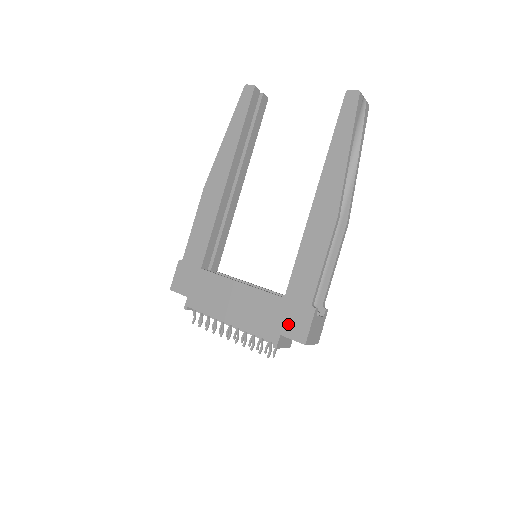
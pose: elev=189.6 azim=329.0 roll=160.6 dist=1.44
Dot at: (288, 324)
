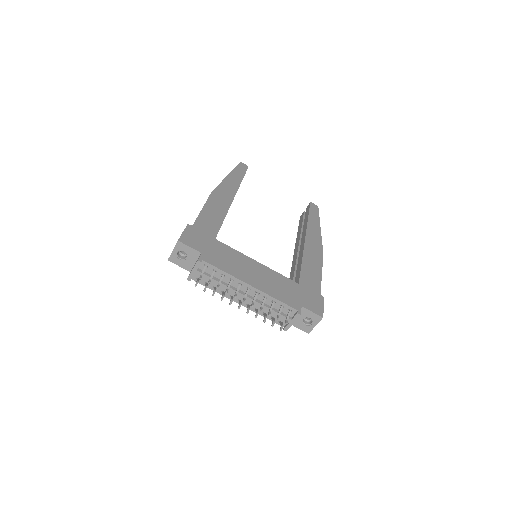
Dot at: (306, 301)
